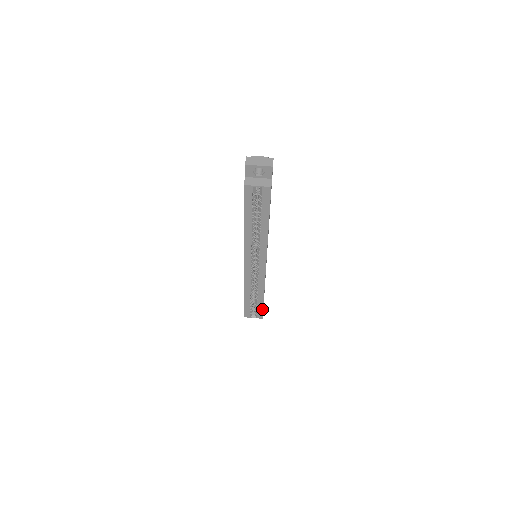
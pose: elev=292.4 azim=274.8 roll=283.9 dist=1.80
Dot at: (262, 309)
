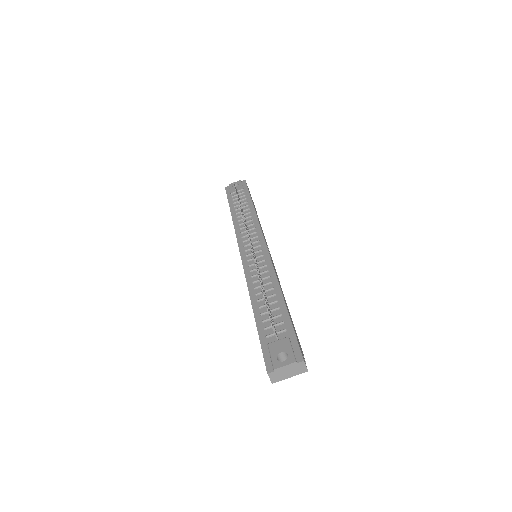
Dot at: occluded
